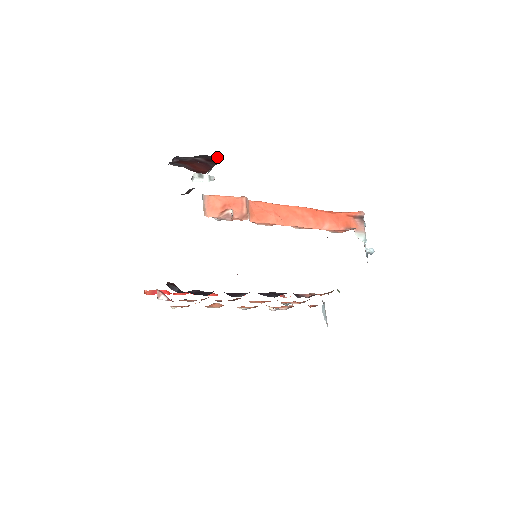
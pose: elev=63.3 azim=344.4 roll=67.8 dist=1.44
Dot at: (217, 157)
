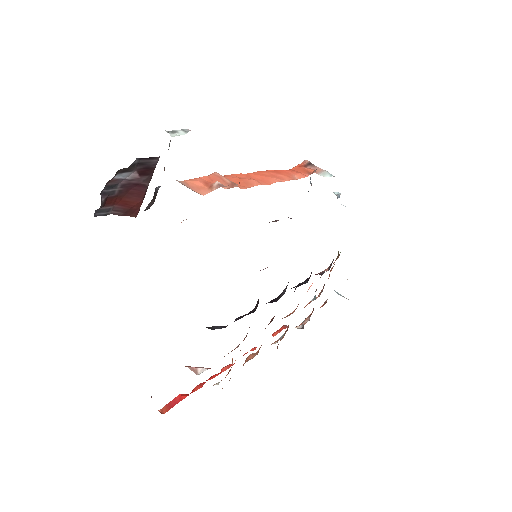
Dot at: (153, 157)
